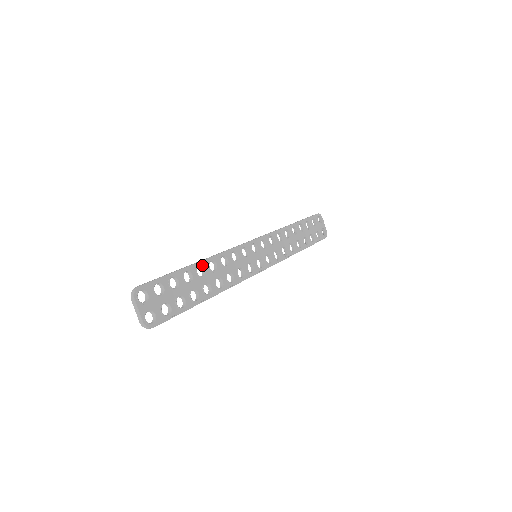
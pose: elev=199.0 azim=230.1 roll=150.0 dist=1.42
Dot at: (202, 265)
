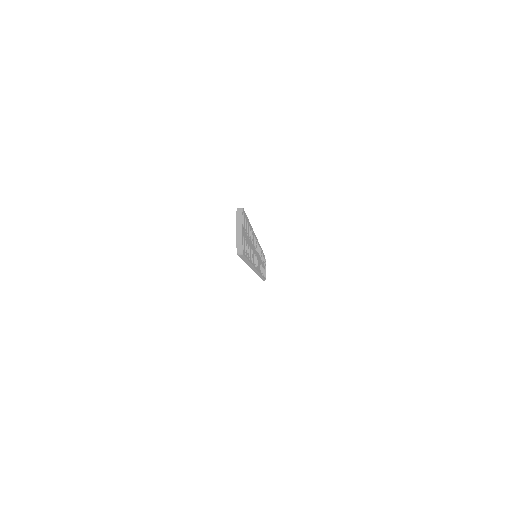
Dot at: (251, 230)
